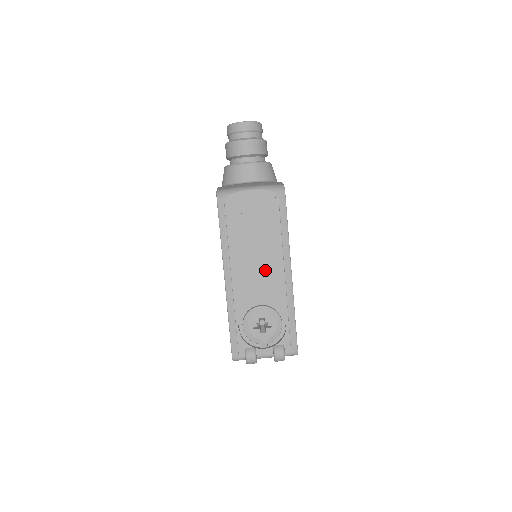
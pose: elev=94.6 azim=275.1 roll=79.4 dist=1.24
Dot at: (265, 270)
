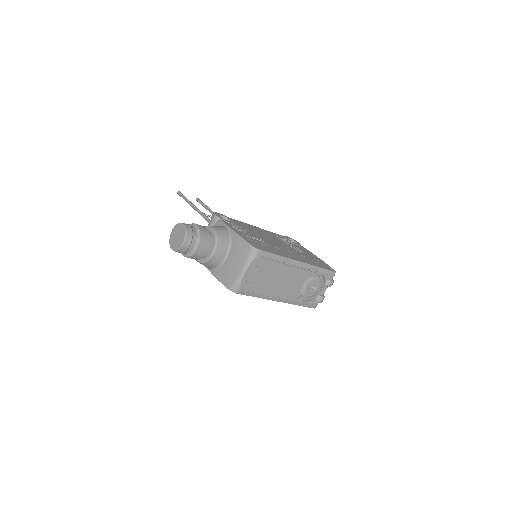
Dot at: (290, 278)
